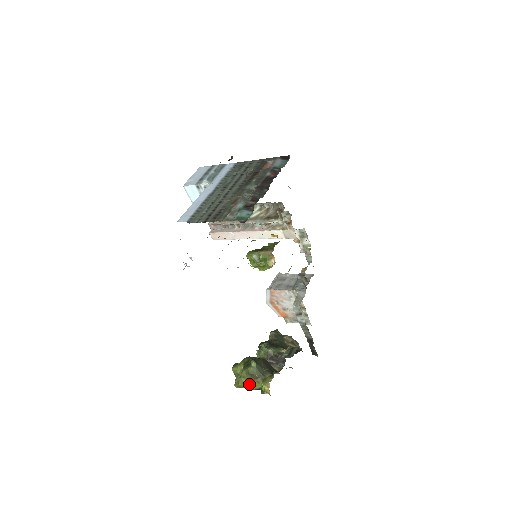
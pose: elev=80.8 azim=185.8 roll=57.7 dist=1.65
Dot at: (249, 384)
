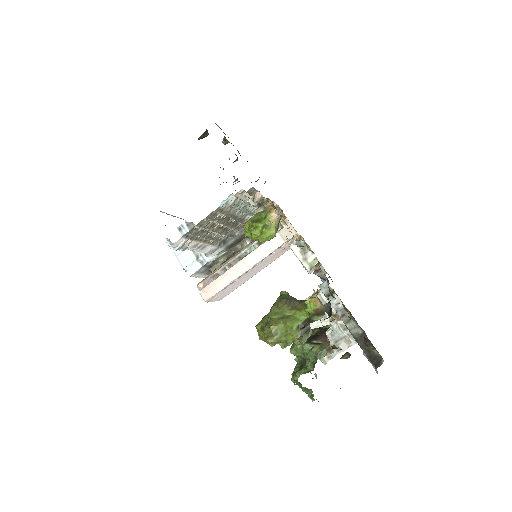
Dot at: (286, 317)
